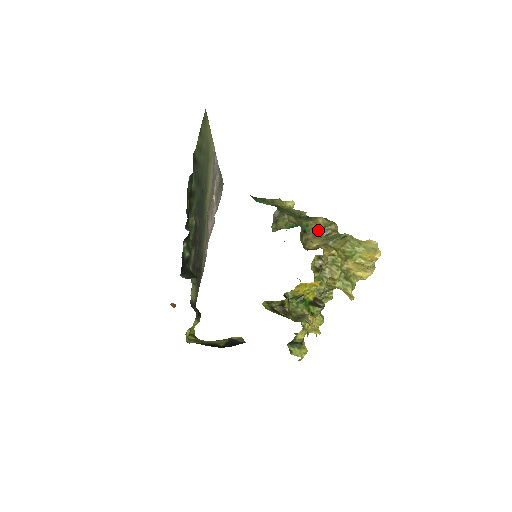
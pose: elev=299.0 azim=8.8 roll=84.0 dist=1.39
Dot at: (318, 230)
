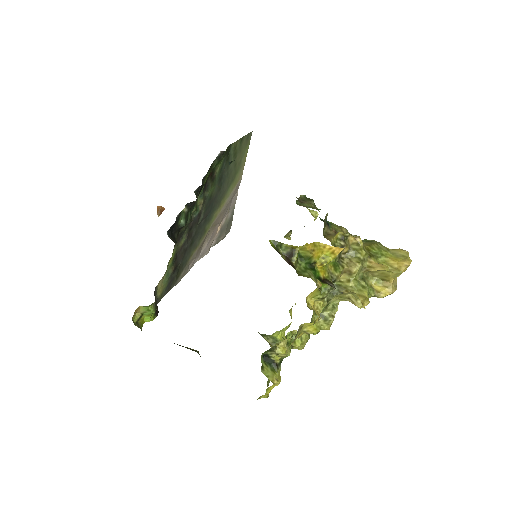
Dot at: occluded
